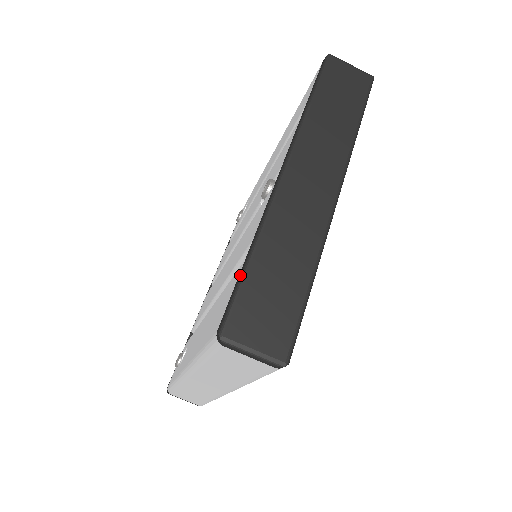
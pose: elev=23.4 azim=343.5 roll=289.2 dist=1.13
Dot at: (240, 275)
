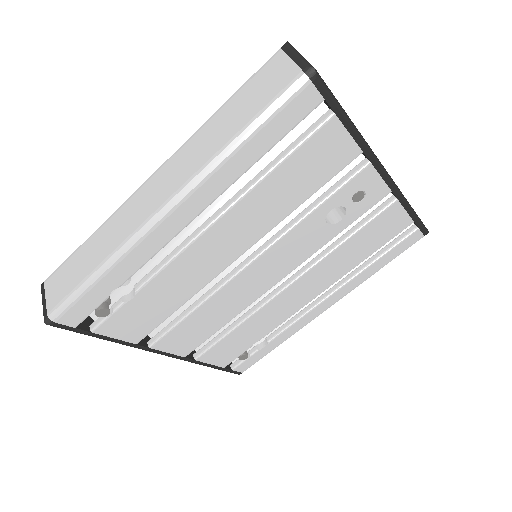
Dot at: occluded
